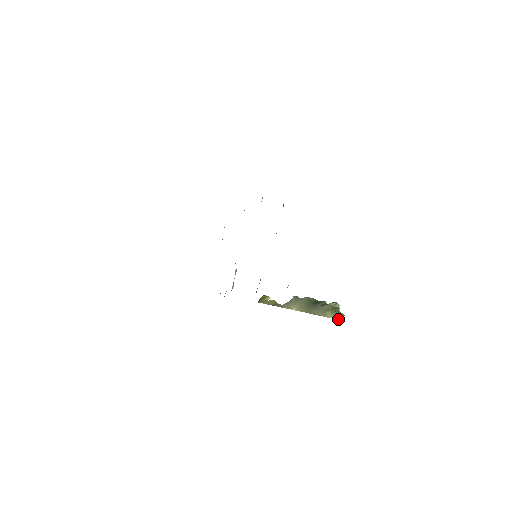
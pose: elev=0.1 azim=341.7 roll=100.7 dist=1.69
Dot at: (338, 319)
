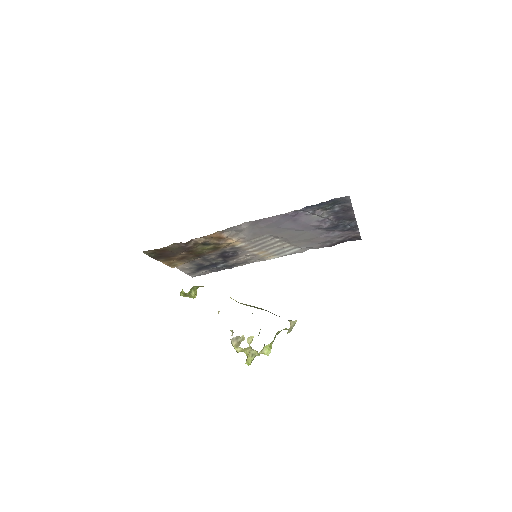
Dot at: occluded
